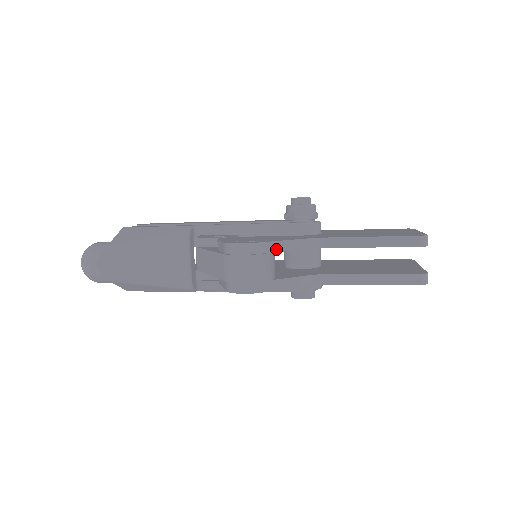
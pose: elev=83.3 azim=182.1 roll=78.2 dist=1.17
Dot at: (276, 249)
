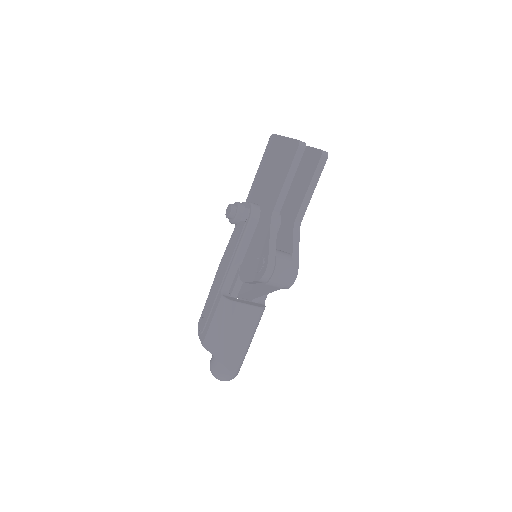
Dot at: (274, 248)
